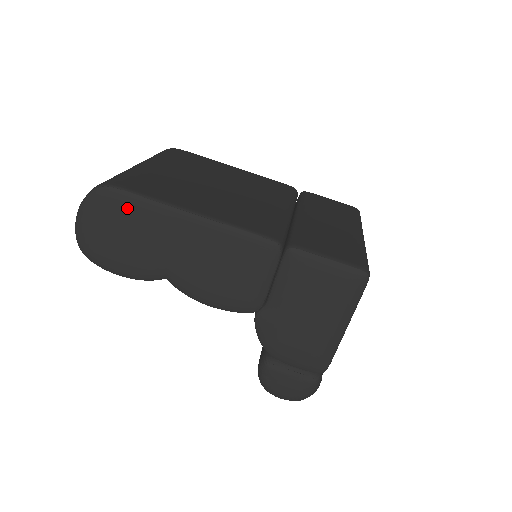
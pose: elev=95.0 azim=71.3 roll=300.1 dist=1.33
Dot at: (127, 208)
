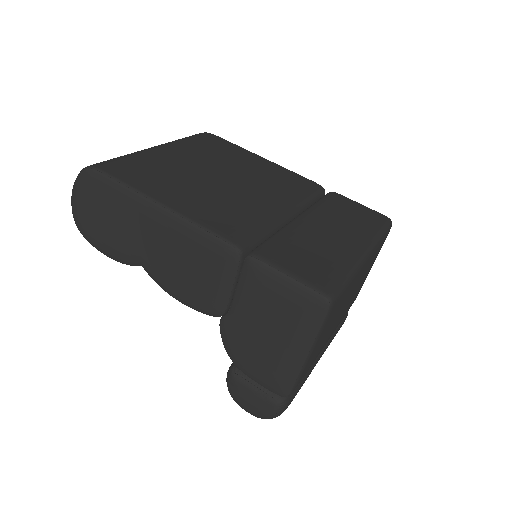
Dot at: (107, 192)
